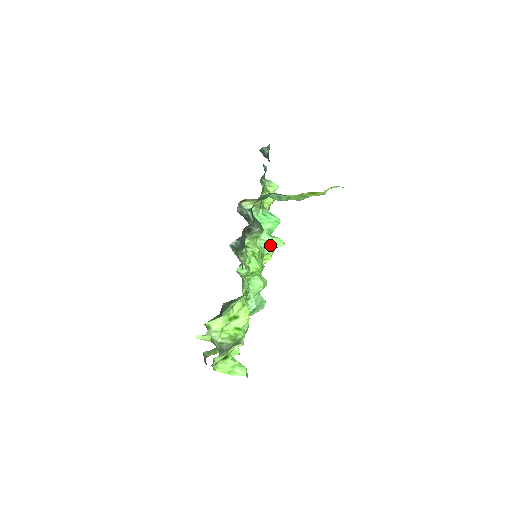
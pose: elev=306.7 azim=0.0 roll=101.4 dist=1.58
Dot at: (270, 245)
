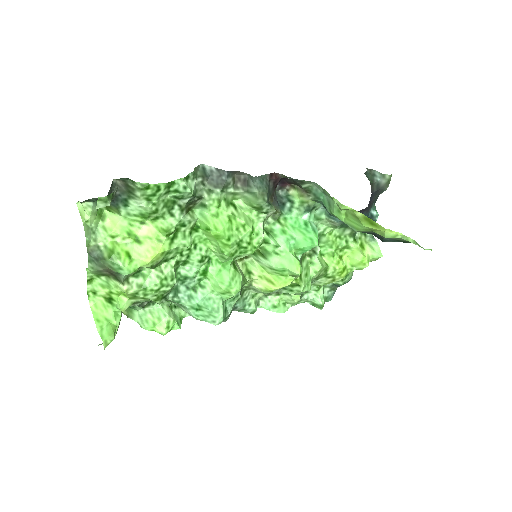
Dot at: (281, 258)
